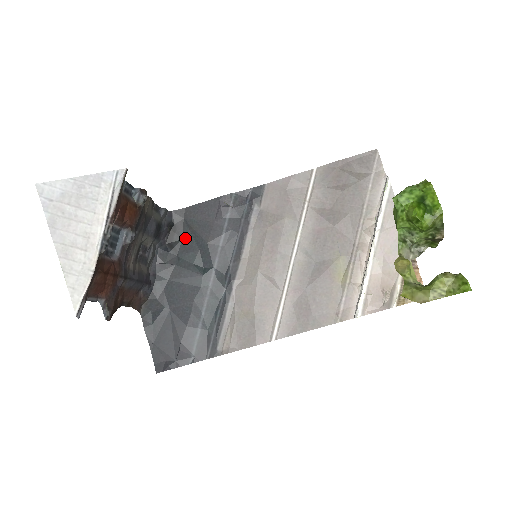
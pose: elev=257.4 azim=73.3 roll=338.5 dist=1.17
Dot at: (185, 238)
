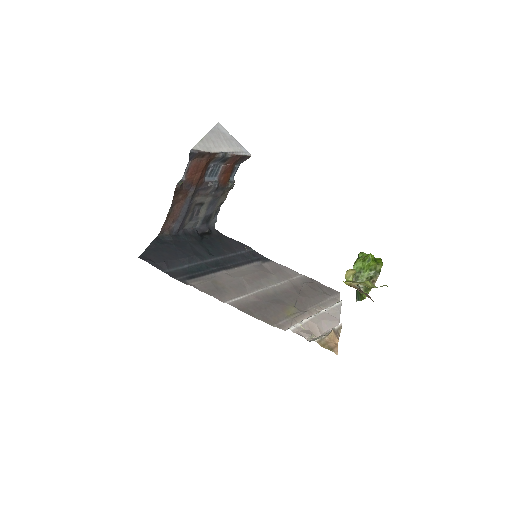
Dot at: (212, 240)
